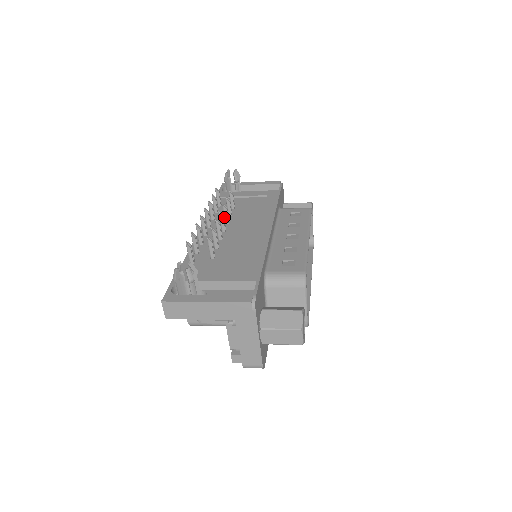
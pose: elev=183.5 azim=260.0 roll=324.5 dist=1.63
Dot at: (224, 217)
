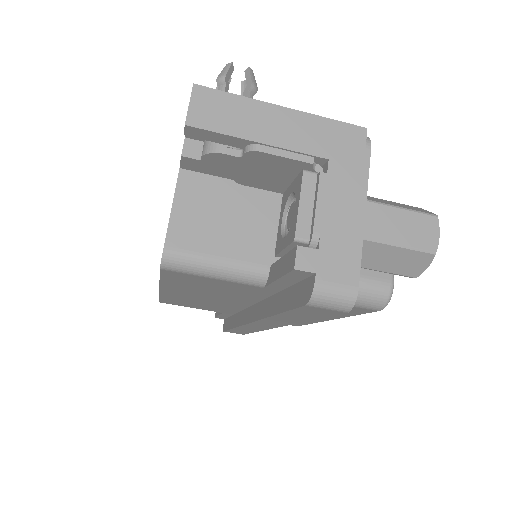
Dot at: occluded
